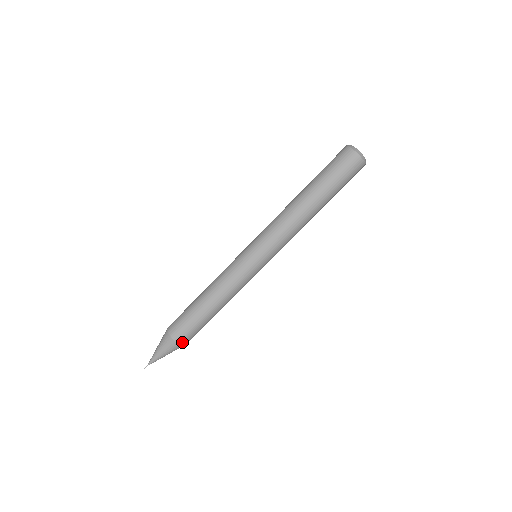
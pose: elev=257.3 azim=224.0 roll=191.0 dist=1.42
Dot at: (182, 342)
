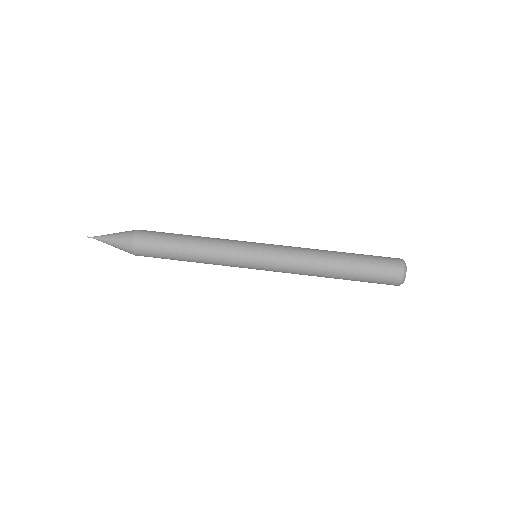
Dot at: (136, 250)
